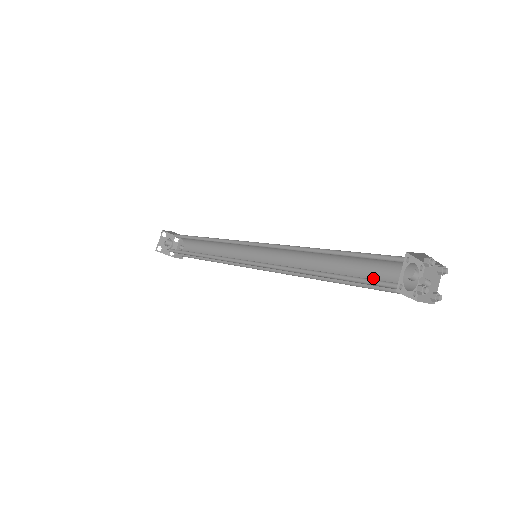
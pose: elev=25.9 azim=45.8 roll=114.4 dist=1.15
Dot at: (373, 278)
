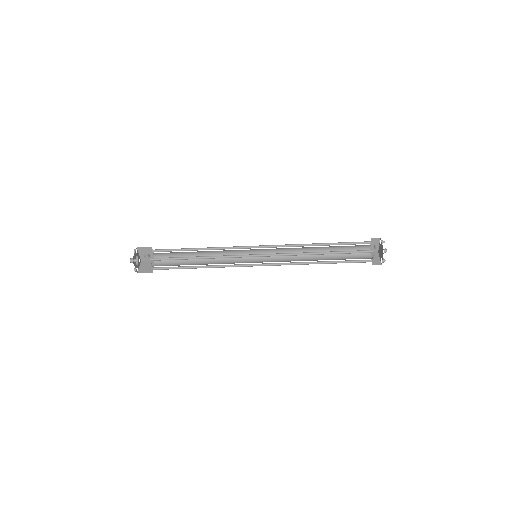
Dot at: occluded
